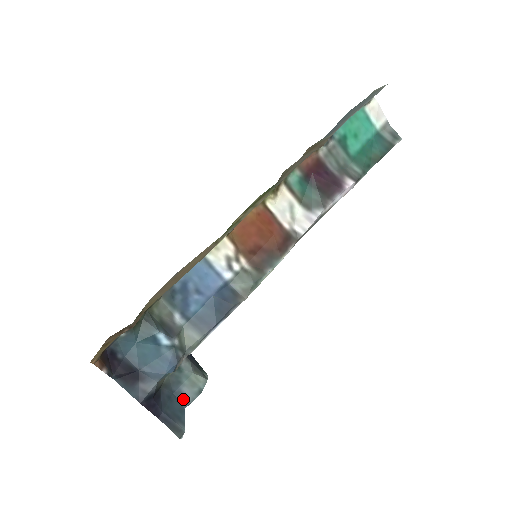
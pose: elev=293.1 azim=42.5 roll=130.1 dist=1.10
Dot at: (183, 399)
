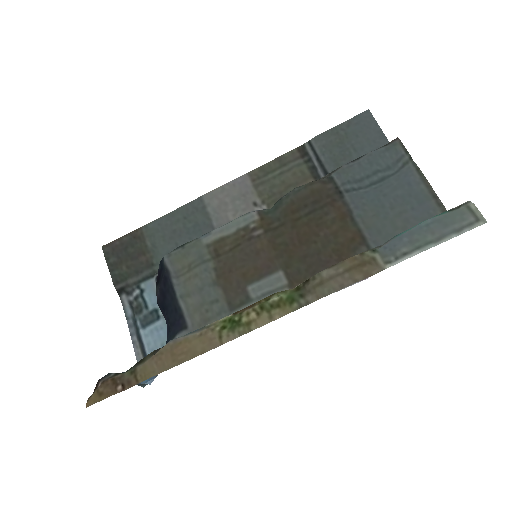
Dot at: occluded
